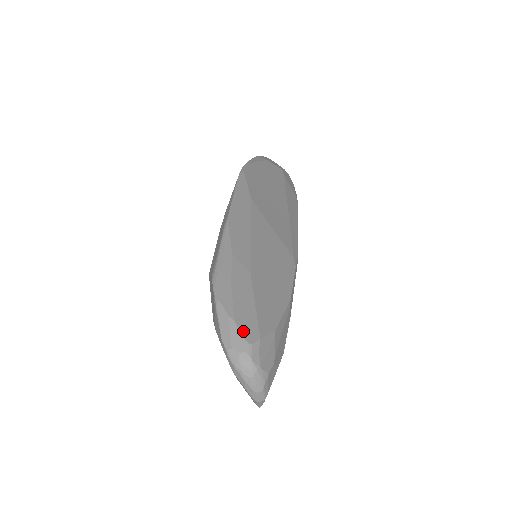
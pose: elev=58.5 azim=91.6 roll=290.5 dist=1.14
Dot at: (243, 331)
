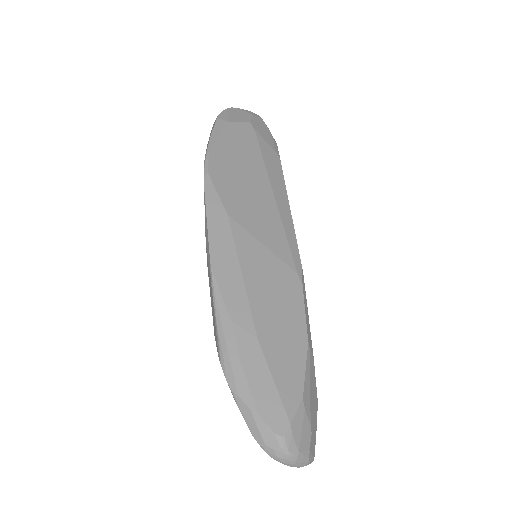
Dot at: (271, 424)
